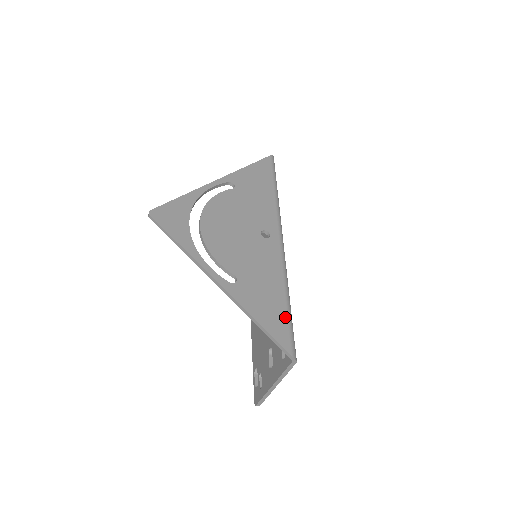
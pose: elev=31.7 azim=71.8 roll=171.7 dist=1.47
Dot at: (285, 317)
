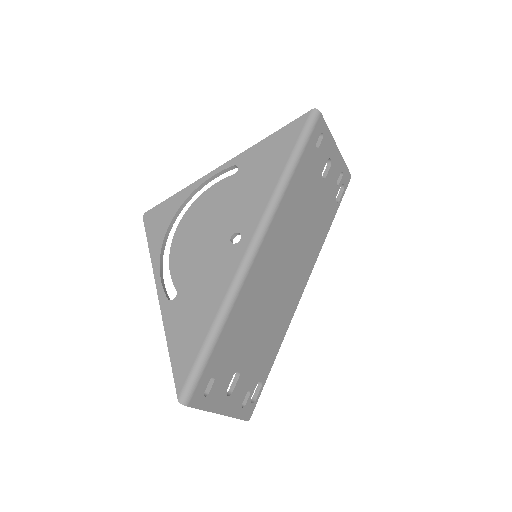
Dot at: (197, 351)
